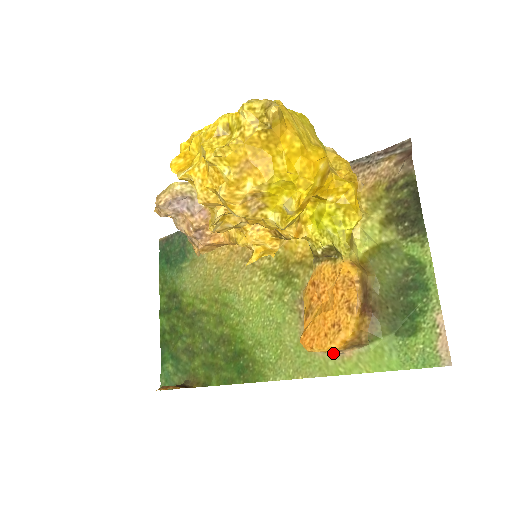
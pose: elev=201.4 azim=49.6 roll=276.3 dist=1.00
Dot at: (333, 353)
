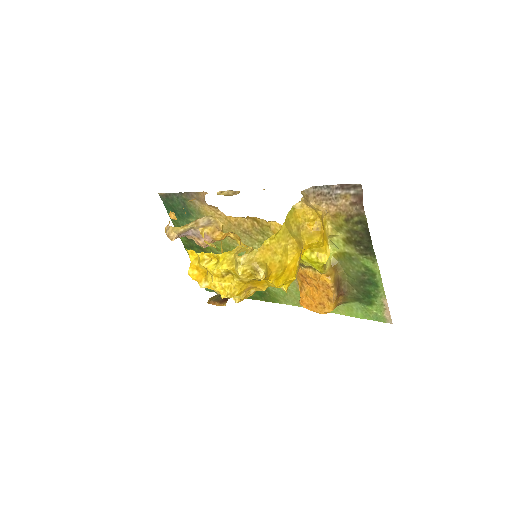
Dot at: occluded
